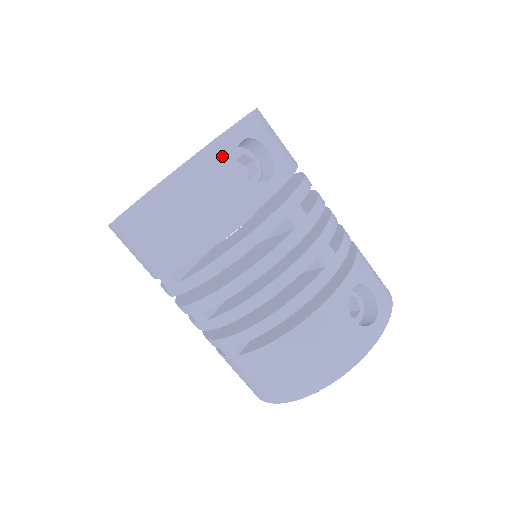
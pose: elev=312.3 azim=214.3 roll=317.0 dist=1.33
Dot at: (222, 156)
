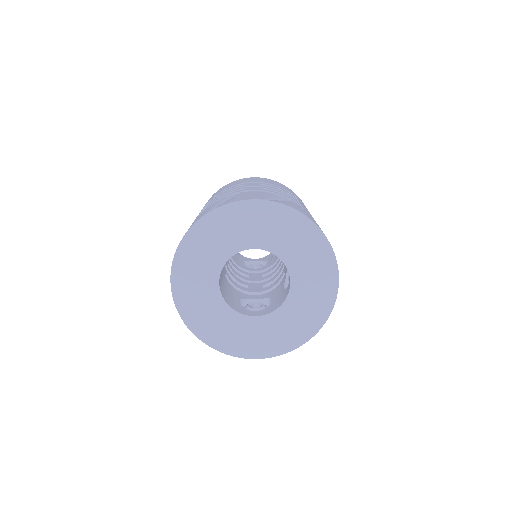
Dot at: occluded
